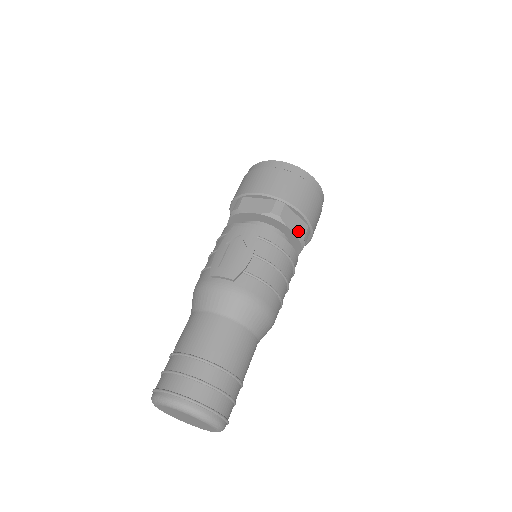
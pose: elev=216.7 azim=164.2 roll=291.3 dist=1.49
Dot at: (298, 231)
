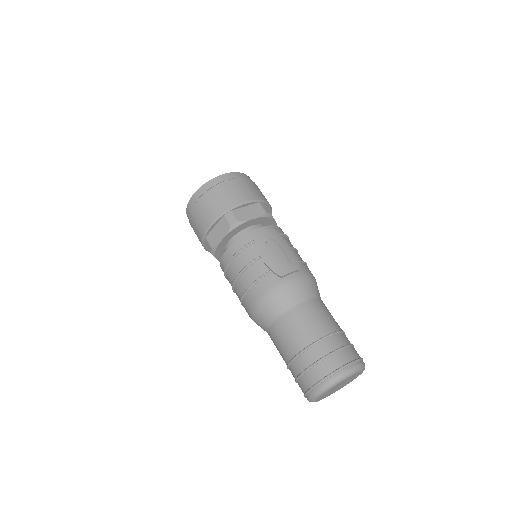
Dot at: occluded
